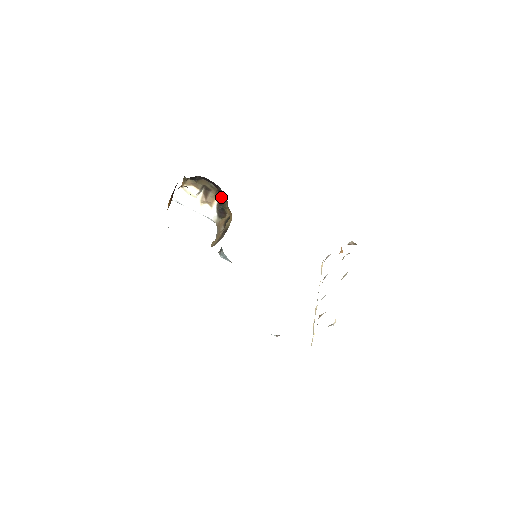
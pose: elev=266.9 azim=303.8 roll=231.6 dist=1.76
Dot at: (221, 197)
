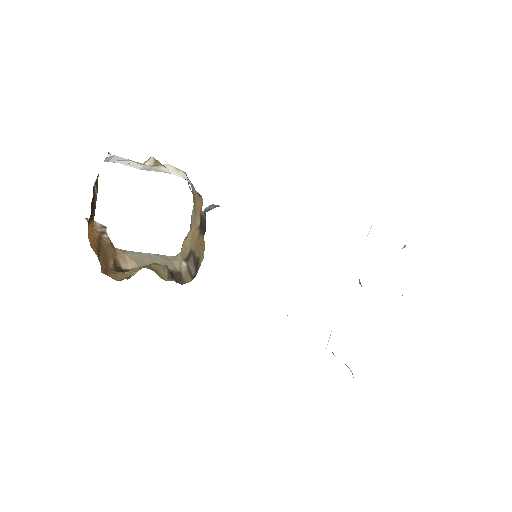
Dot at: occluded
